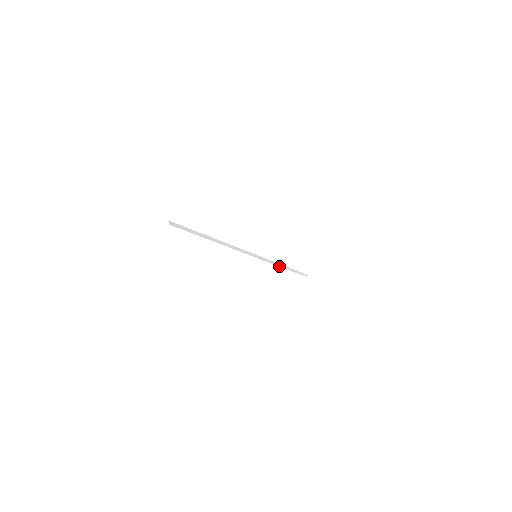
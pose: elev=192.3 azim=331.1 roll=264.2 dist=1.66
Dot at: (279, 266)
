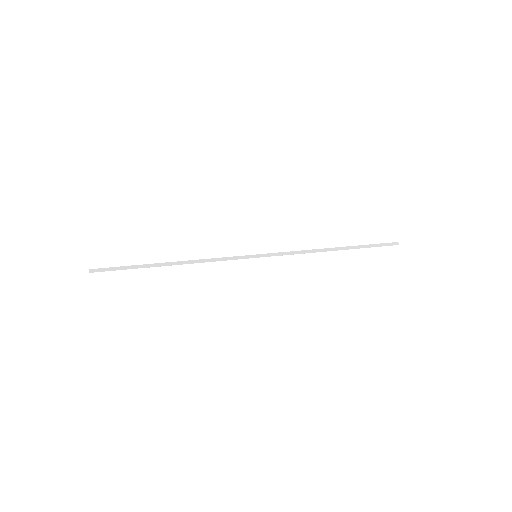
Dot at: (315, 252)
